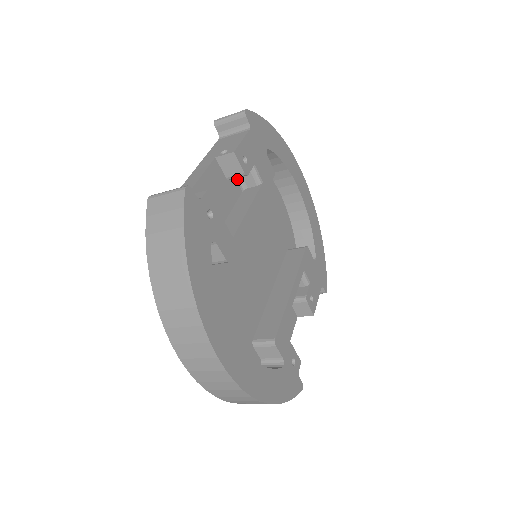
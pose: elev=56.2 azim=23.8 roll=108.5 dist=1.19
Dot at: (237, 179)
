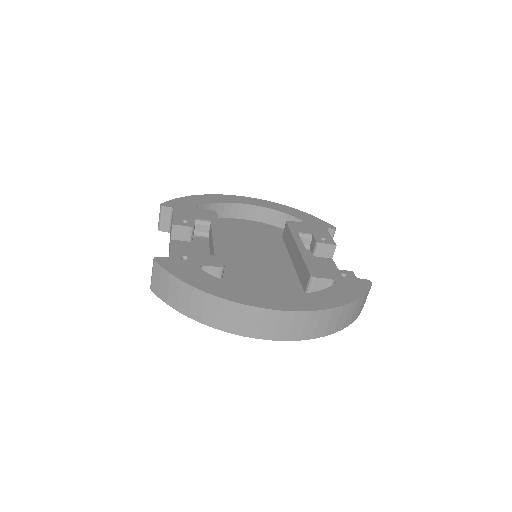
Dot at: (198, 236)
